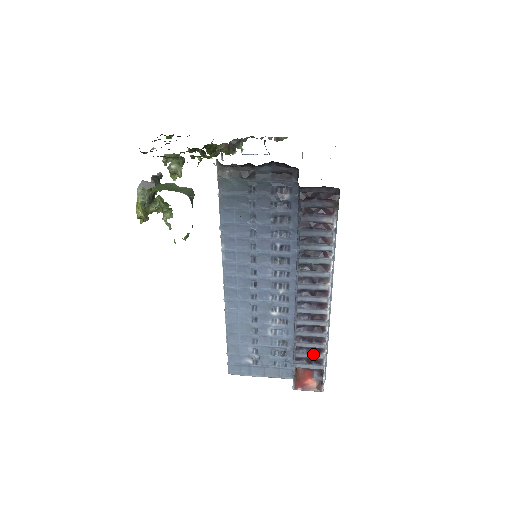
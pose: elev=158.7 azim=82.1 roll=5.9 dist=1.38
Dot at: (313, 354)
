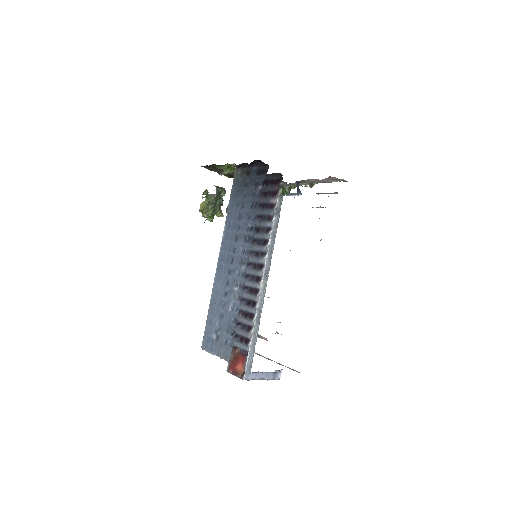
Dot at: (245, 332)
